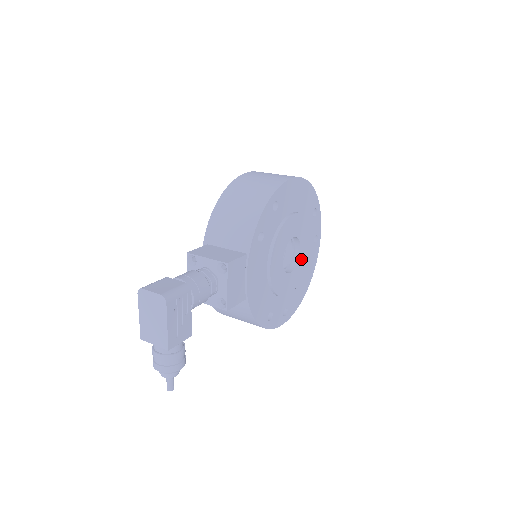
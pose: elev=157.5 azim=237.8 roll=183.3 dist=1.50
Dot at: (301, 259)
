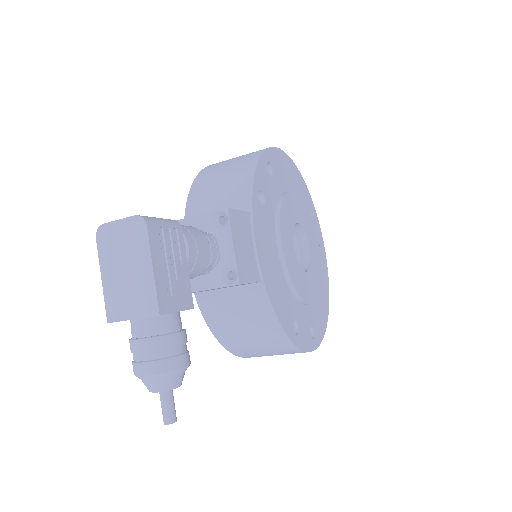
Dot at: (313, 261)
